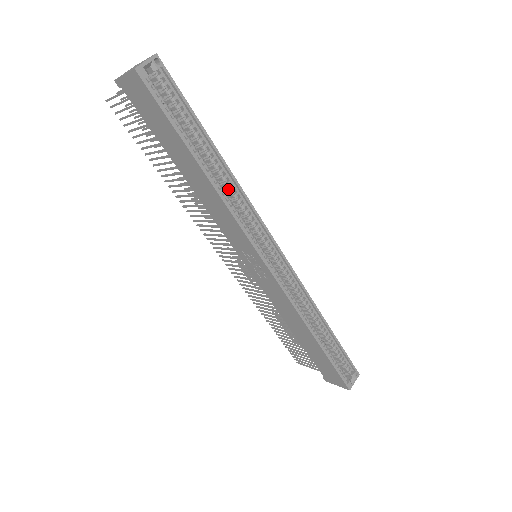
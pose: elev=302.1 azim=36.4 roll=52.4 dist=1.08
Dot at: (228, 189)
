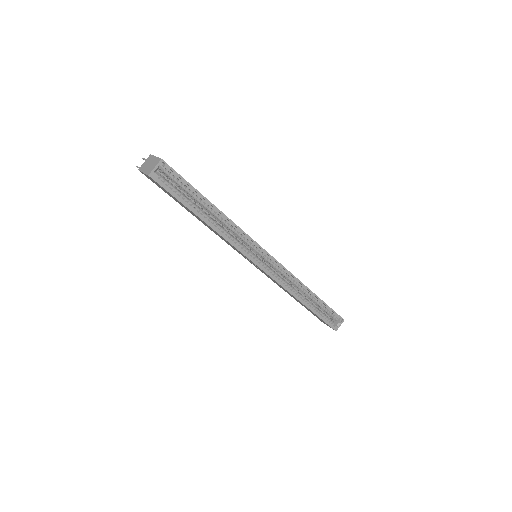
Dot at: (226, 226)
